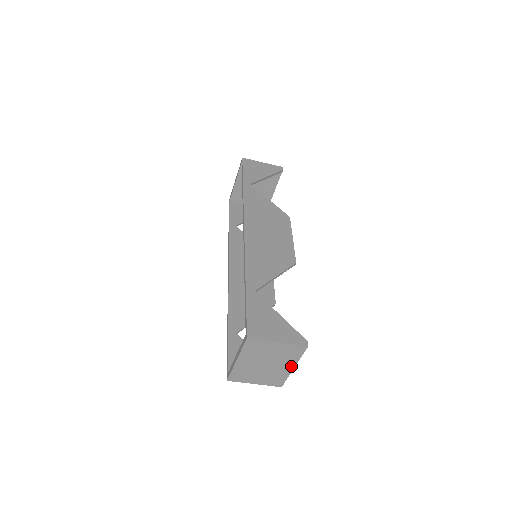
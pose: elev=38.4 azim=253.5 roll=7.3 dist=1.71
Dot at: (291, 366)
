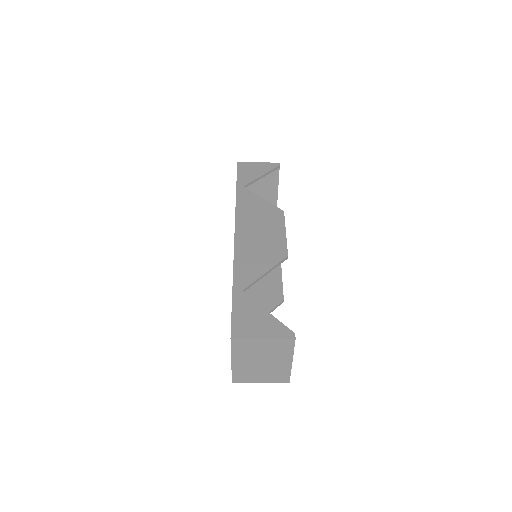
Dot at: (288, 361)
